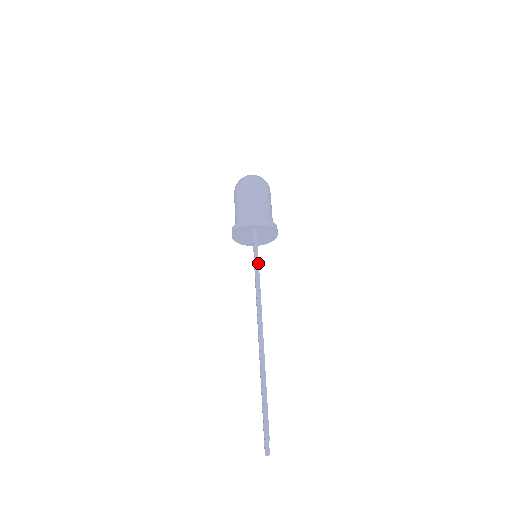
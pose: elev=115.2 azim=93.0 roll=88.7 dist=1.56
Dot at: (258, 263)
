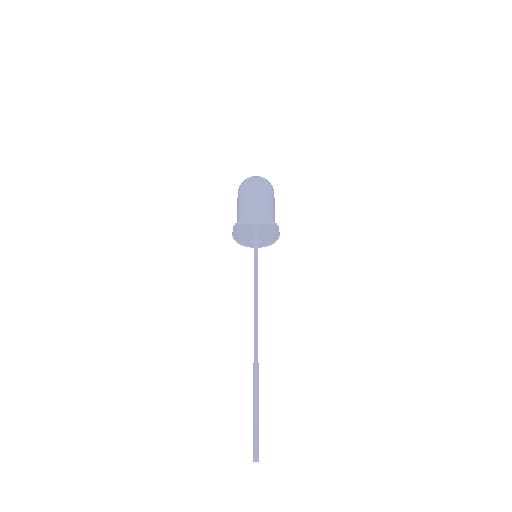
Dot at: (257, 262)
